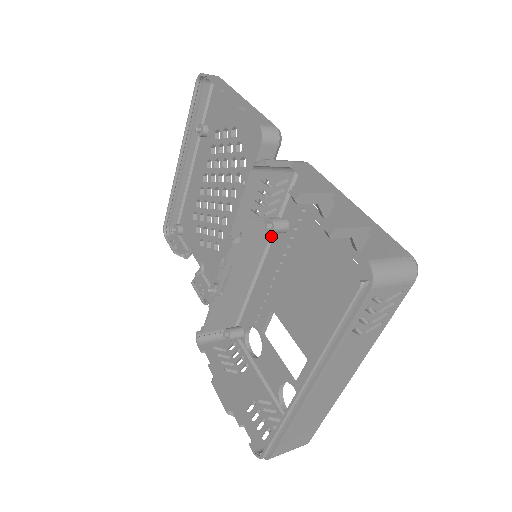
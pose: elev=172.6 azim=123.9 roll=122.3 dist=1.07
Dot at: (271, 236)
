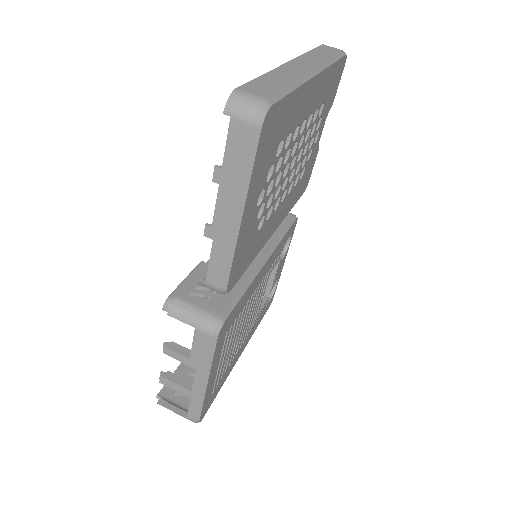
Dot at: occluded
